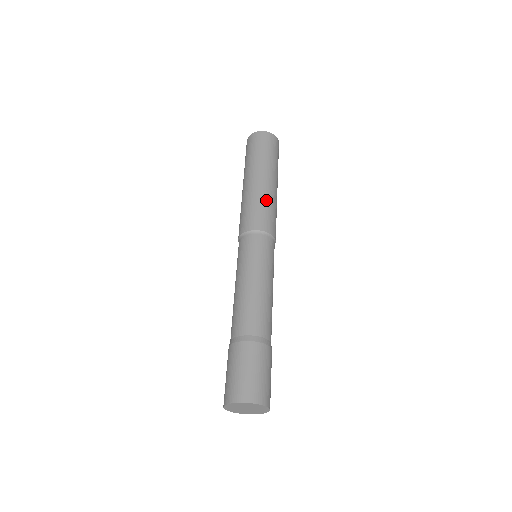
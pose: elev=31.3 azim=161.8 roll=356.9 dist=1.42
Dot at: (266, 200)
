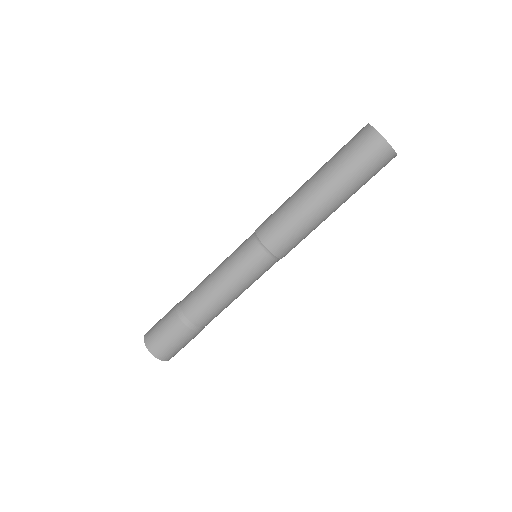
Dot at: (294, 216)
